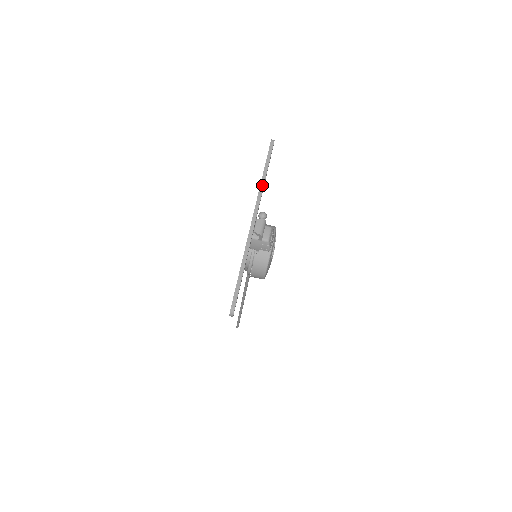
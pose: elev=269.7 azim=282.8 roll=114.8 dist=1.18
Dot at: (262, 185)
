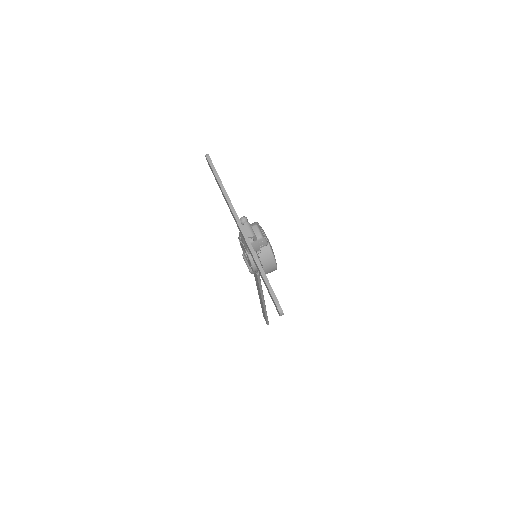
Dot at: (226, 196)
